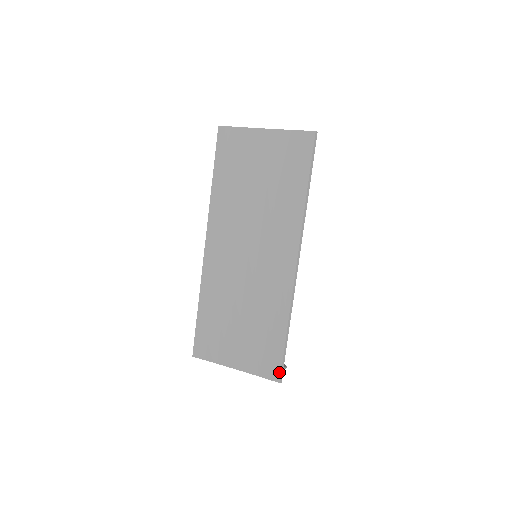
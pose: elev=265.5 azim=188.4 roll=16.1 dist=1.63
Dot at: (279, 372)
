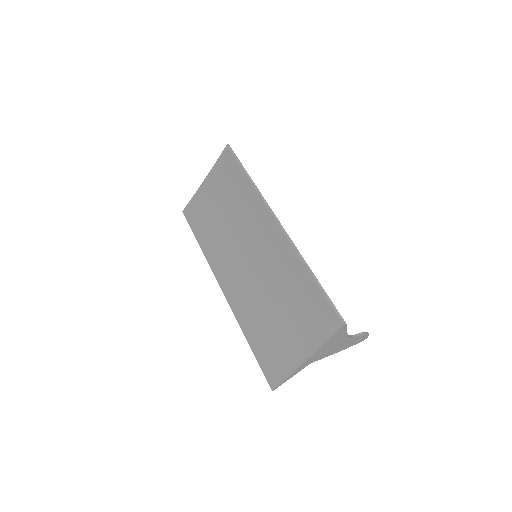
Dot at: (335, 316)
